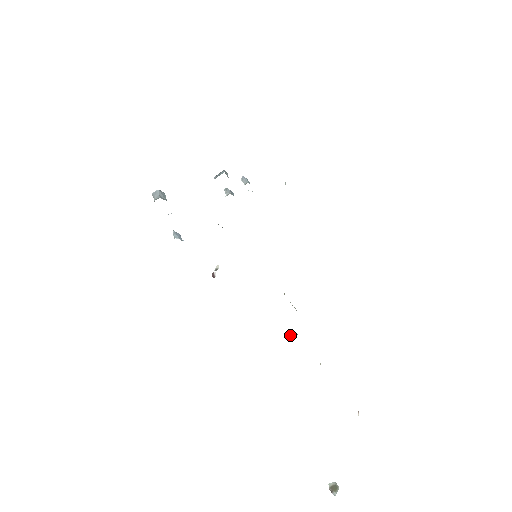
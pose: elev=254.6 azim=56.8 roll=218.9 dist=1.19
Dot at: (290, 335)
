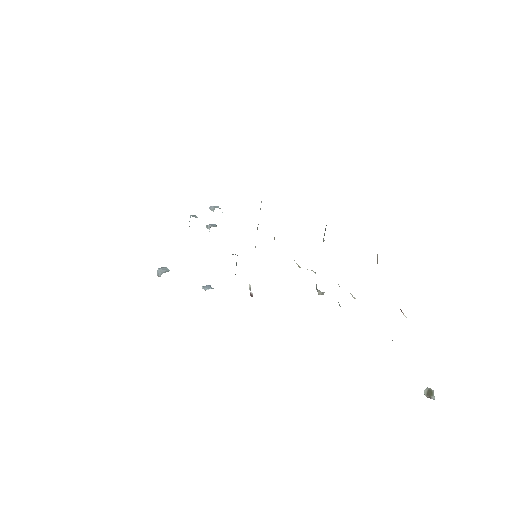
Dot at: (321, 294)
